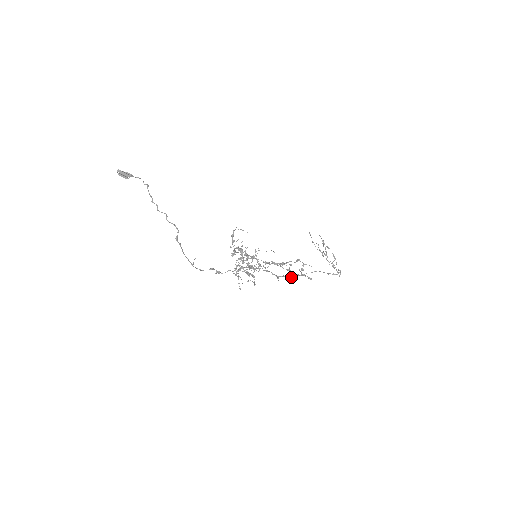
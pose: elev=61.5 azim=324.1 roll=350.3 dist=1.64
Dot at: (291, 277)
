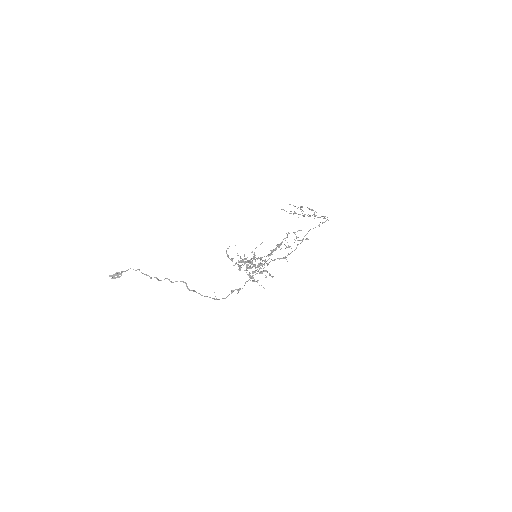
Dot at: (294, 250)
